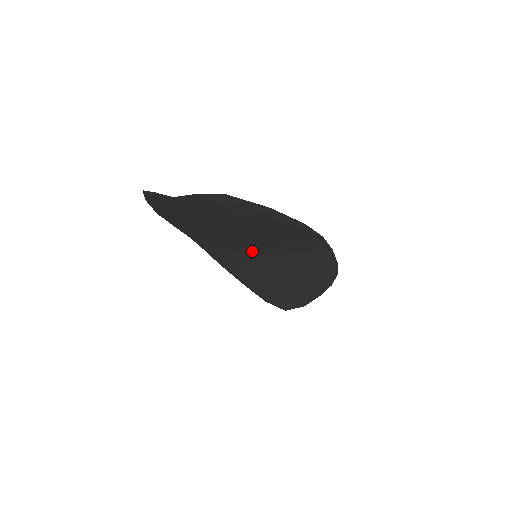
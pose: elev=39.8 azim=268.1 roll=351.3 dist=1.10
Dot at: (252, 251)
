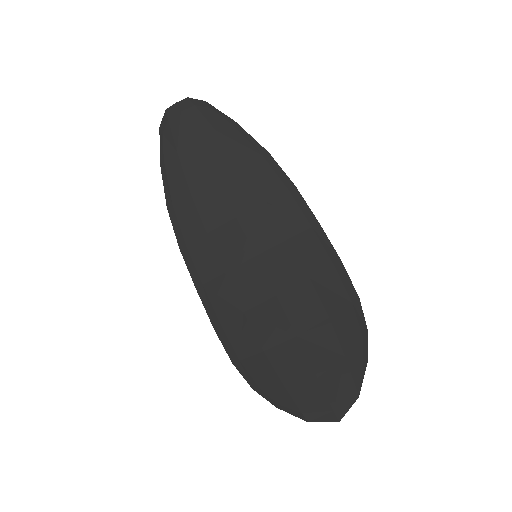
Dot at: (251, 250)
